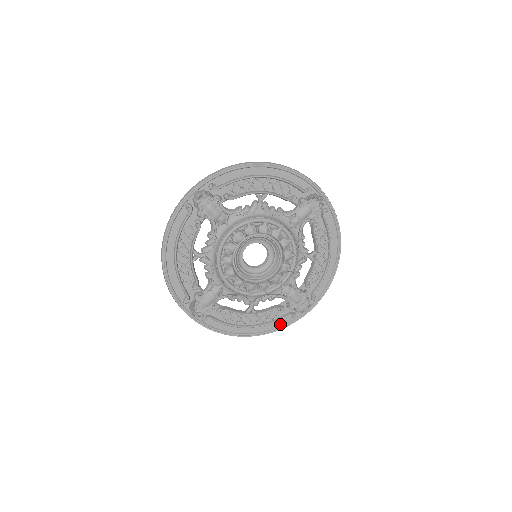
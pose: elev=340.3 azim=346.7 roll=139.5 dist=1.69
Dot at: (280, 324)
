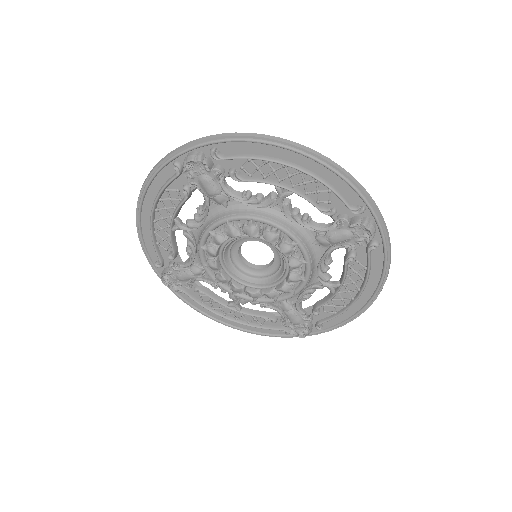
Dot at: (268, 331)
